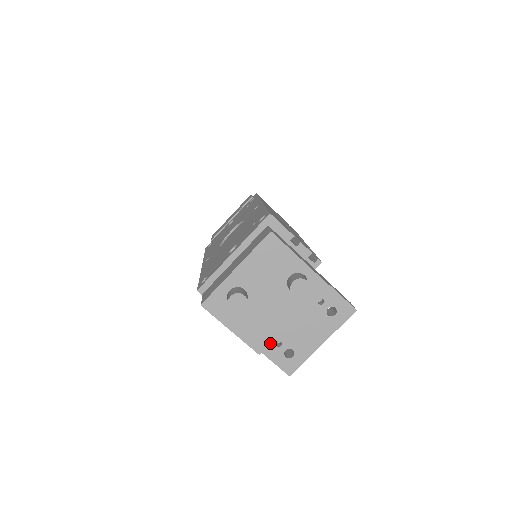
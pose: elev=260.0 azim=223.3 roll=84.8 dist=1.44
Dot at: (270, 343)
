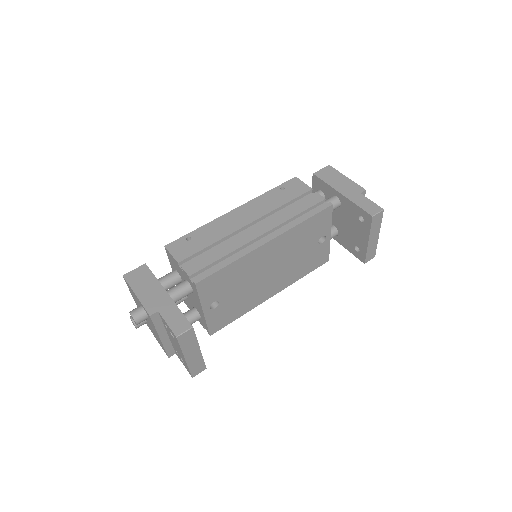
Dot at: (166, 351)
